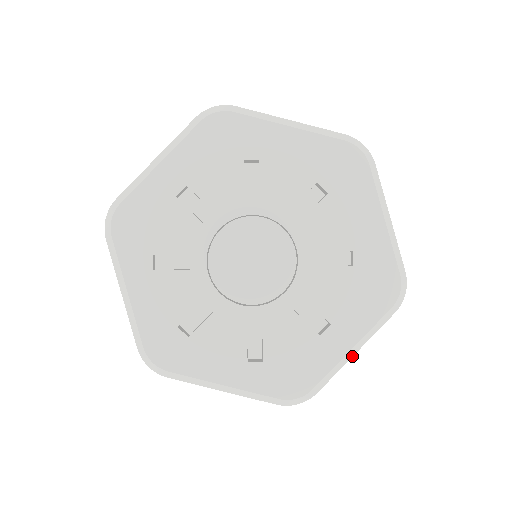
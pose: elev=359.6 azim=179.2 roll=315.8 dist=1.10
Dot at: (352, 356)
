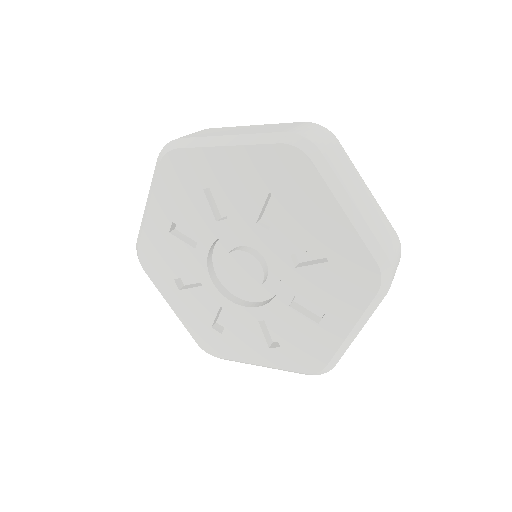
Dot at: (356, 335)
